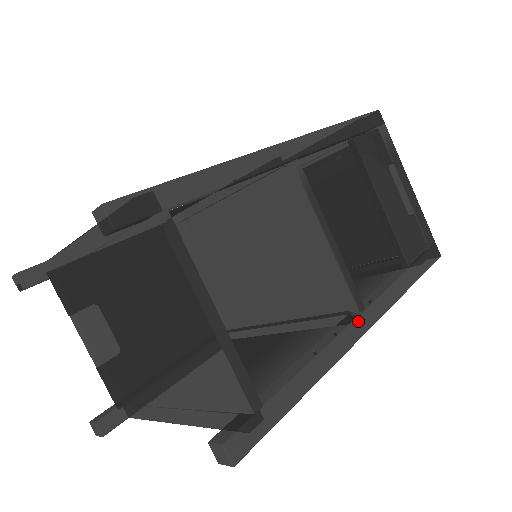
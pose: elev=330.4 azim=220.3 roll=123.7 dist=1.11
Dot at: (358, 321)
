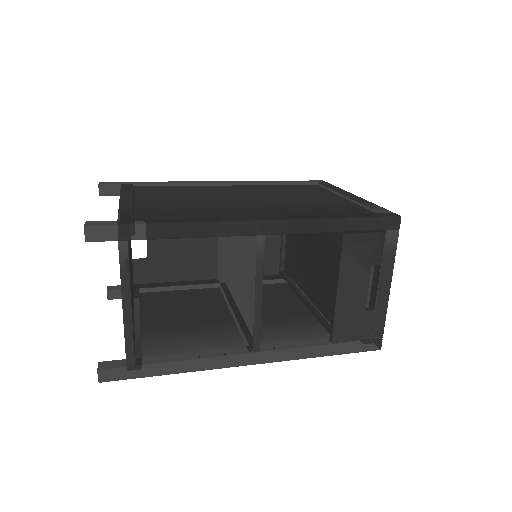
Dot at: (246, 356)
